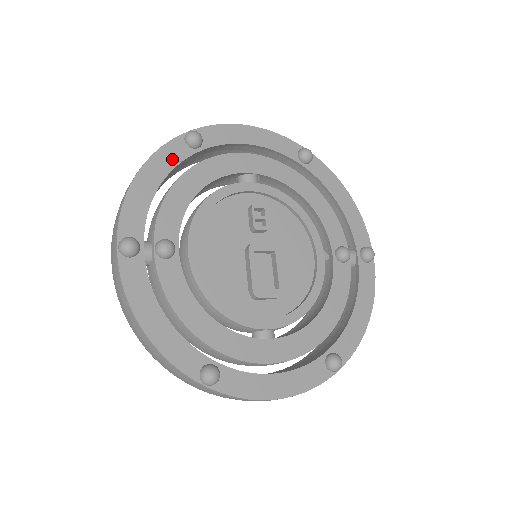
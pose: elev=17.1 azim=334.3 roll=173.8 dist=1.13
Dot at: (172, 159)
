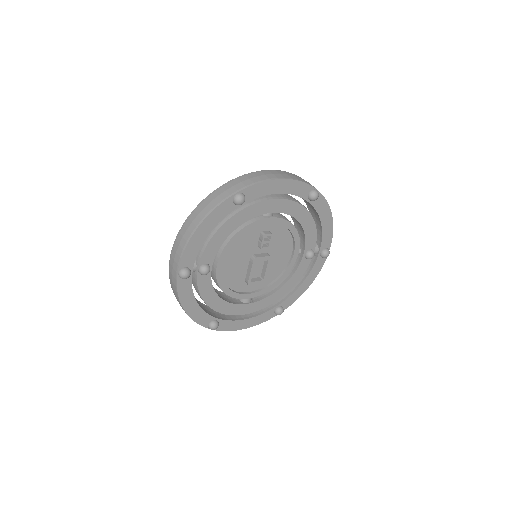
Dot at: (221, 215)
